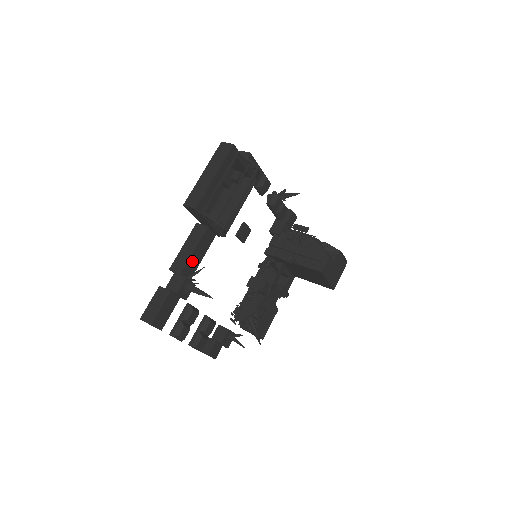
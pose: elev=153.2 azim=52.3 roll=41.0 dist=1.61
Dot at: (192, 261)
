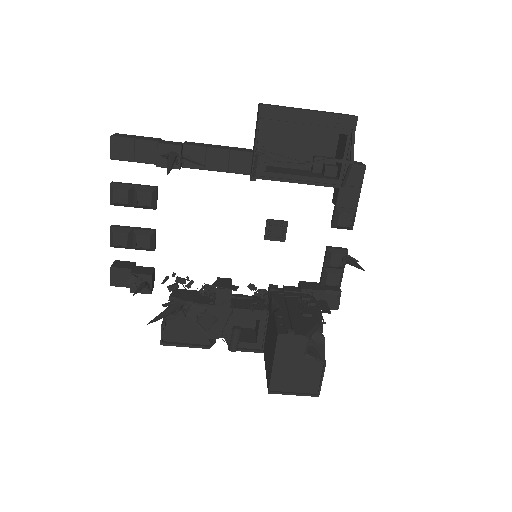
Dot at: (205, 155)
